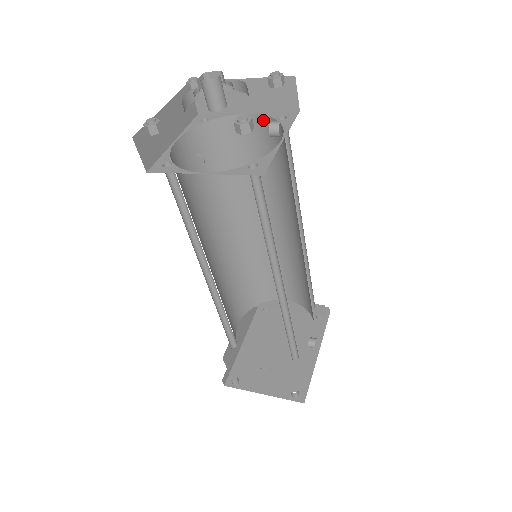
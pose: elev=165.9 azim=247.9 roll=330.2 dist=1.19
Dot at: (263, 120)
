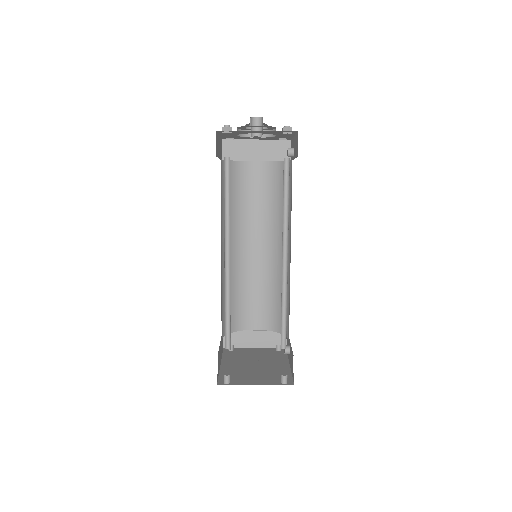
Dot at: (268, 165)
